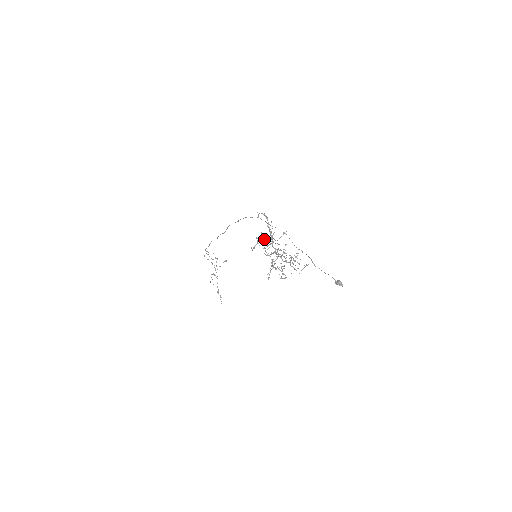
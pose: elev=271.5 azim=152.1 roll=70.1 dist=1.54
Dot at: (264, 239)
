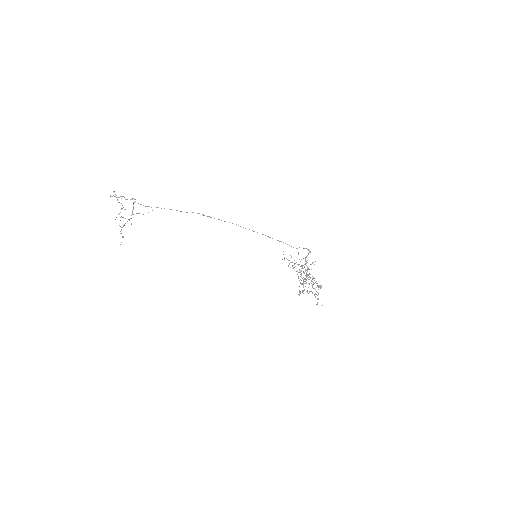
Dot at: occluded
